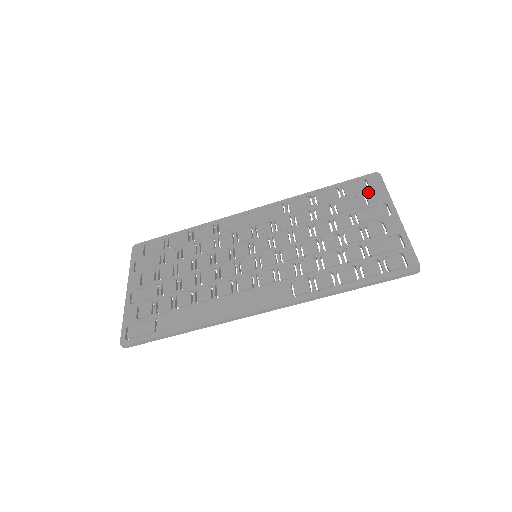
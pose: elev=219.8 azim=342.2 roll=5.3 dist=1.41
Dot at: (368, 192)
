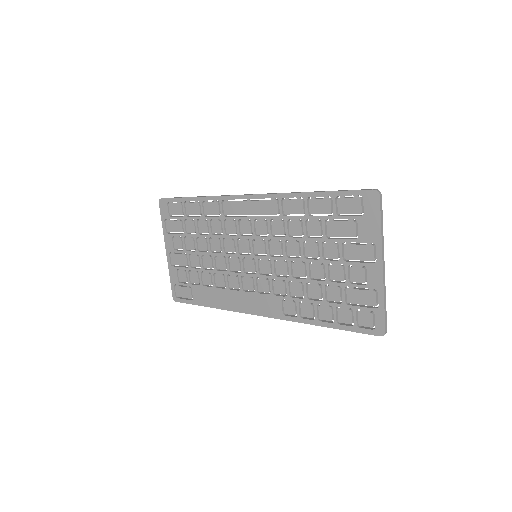
Dot at: (361, 220)
